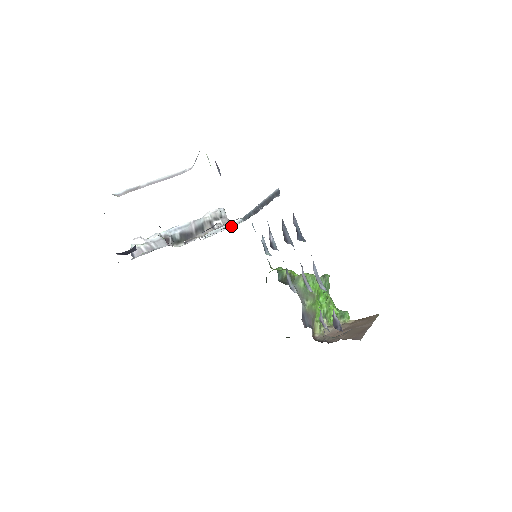
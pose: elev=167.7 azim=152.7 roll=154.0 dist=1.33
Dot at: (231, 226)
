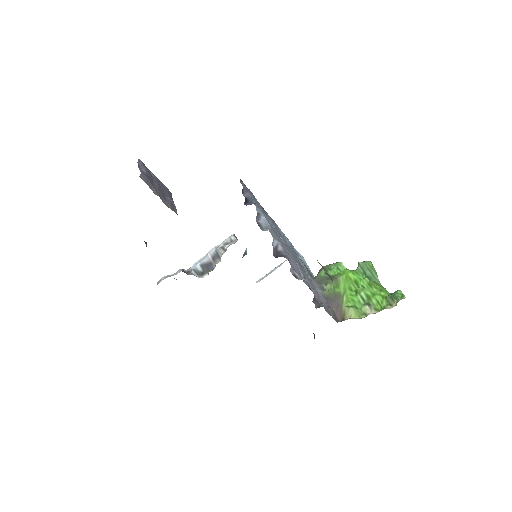
Dot at: (280, 265)
